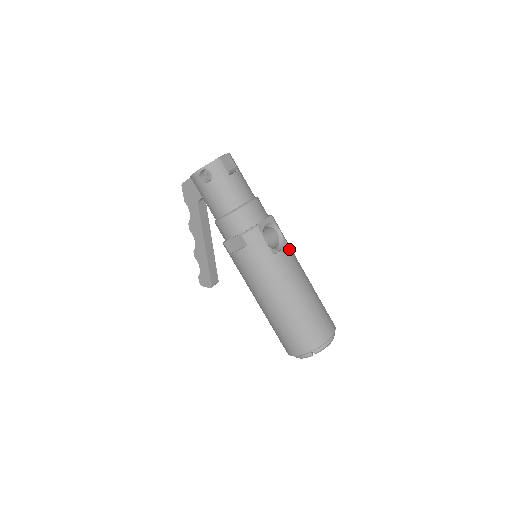
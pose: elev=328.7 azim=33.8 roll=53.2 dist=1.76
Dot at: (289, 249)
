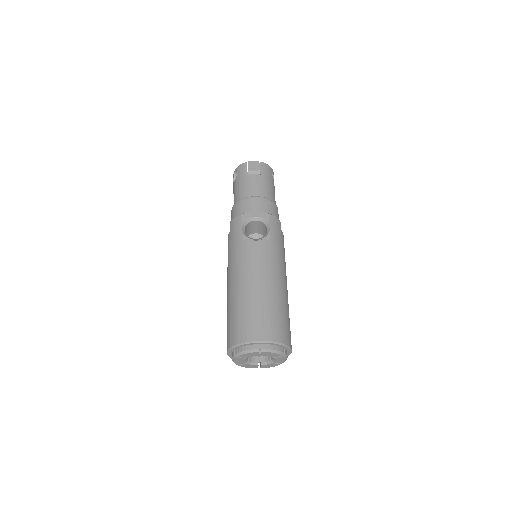
Dot at: (266, 244)
